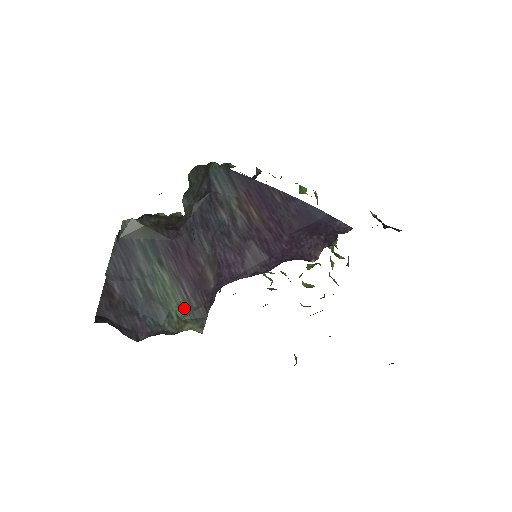
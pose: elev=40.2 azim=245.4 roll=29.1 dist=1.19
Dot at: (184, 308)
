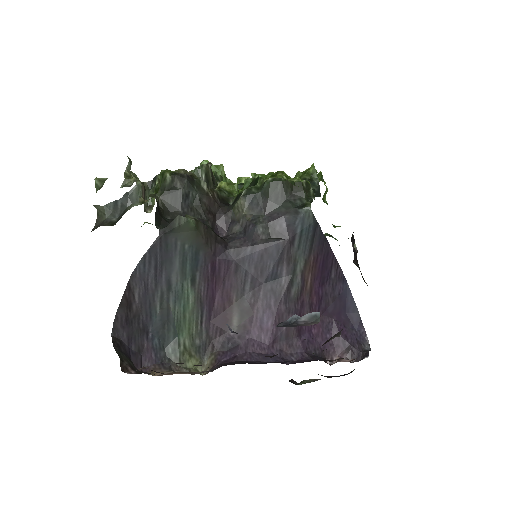
Dot at: (193, 338)
